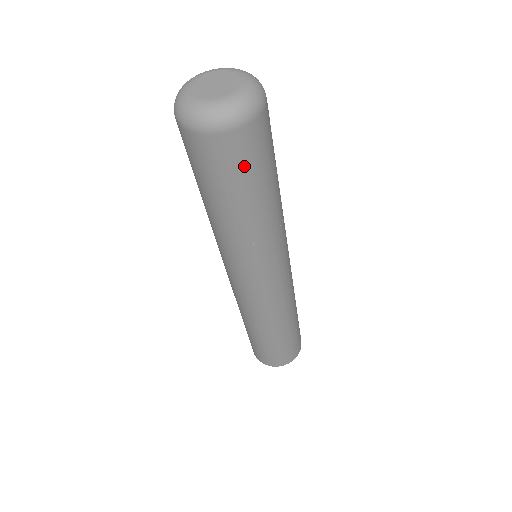
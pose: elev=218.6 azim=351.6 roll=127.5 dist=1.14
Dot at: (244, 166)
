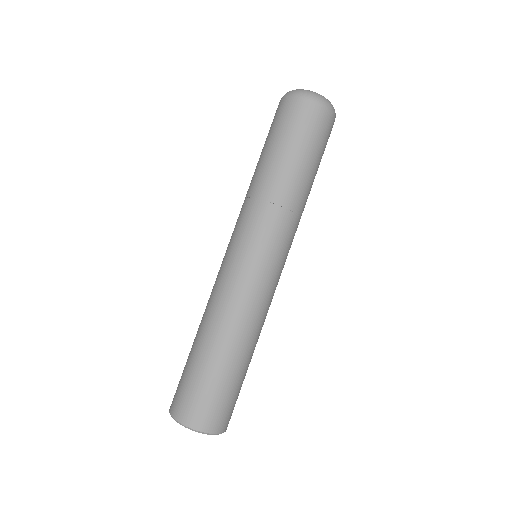
Dot at: (317, 136)
